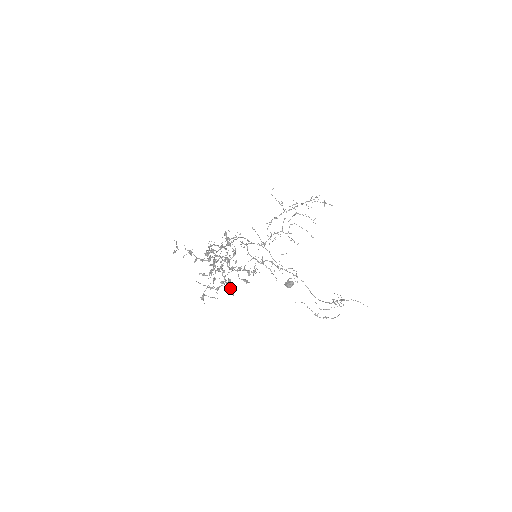
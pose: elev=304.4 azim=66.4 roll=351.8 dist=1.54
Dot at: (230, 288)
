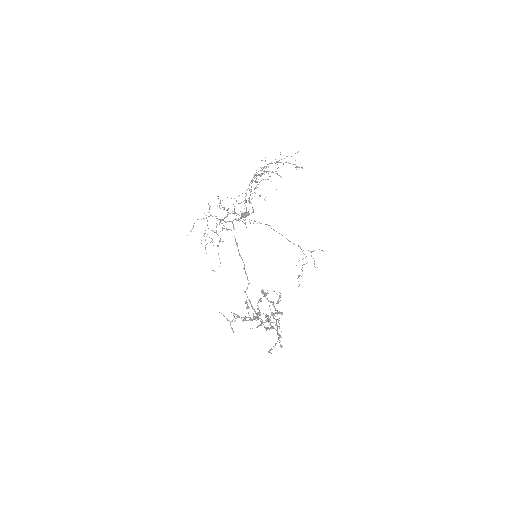
Dot at: occluded
